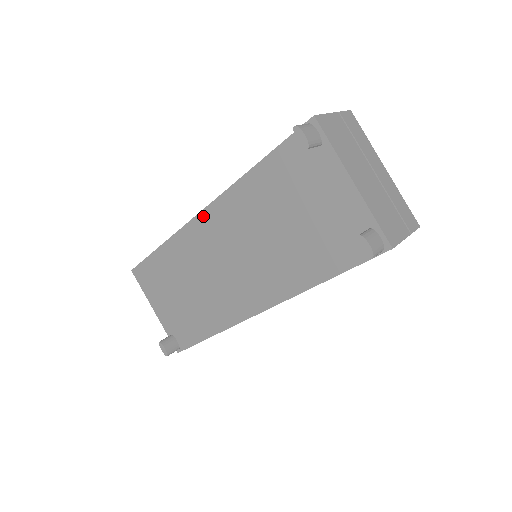
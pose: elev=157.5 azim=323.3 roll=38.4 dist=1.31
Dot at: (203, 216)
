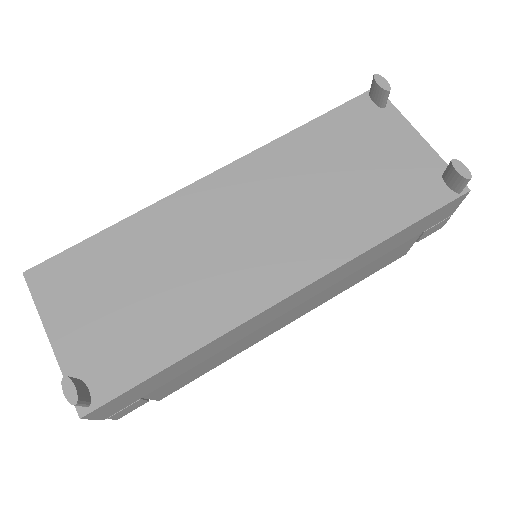
Dot at: (213, 179)
